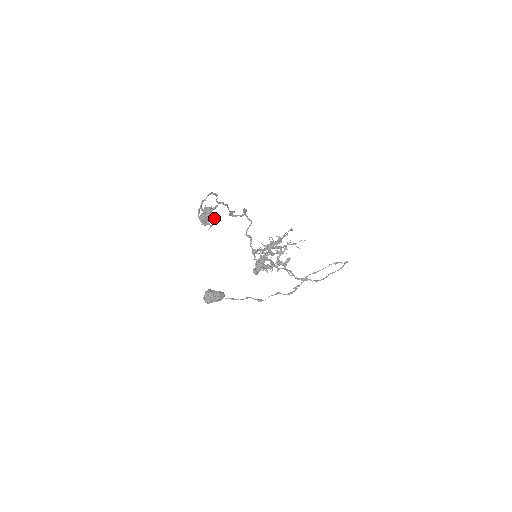
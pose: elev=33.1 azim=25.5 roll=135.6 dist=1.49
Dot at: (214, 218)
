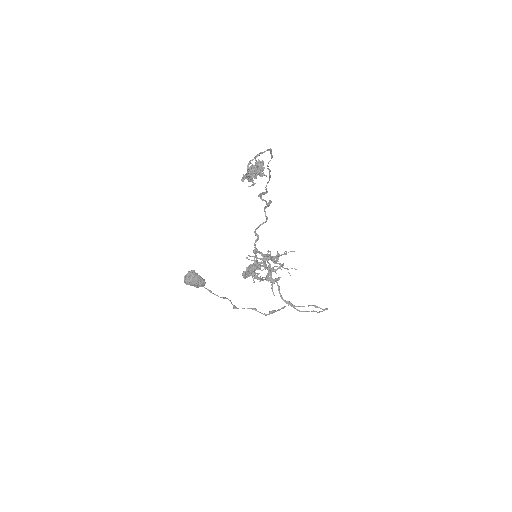
Dot at: (264, 174)
